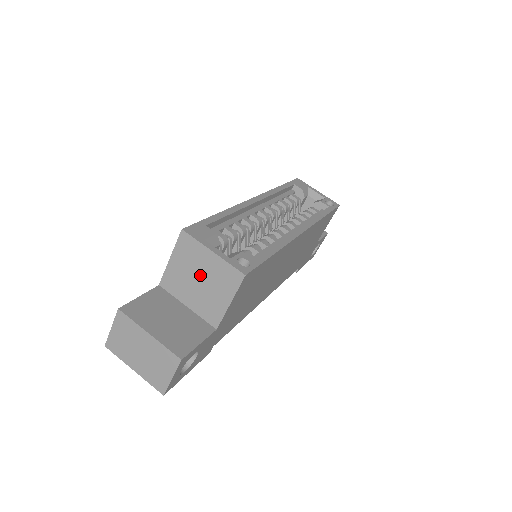
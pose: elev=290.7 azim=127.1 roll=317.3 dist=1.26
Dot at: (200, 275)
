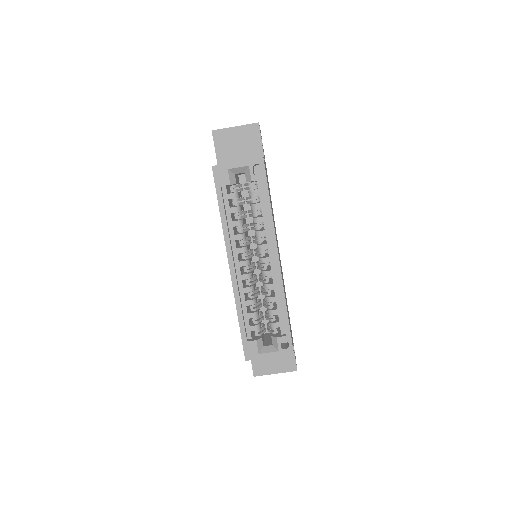
Dot at: occluded
